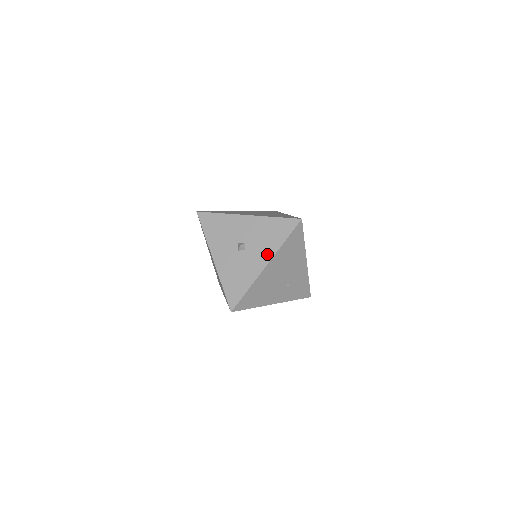
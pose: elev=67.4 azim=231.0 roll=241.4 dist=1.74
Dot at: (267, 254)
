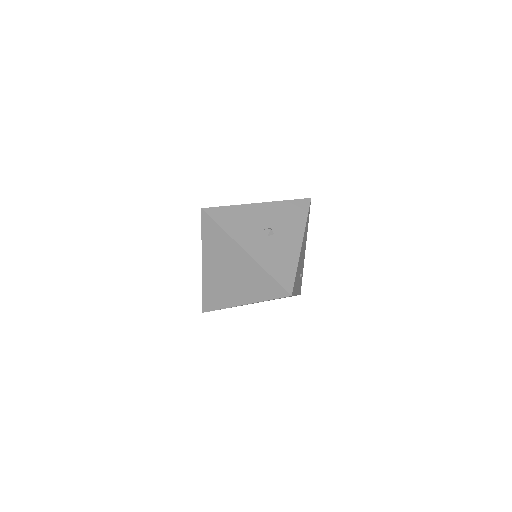
Dot at: (297, 233)
